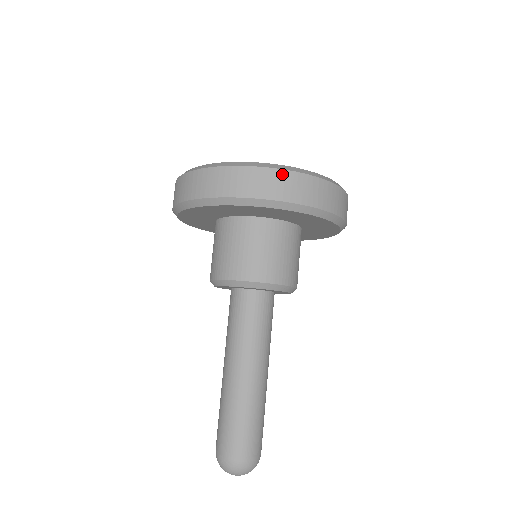
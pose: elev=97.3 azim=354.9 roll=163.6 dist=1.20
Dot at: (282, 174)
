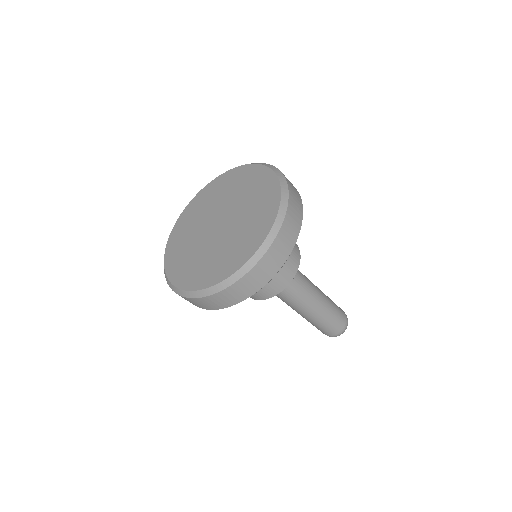
Dot at: (182, 297)
